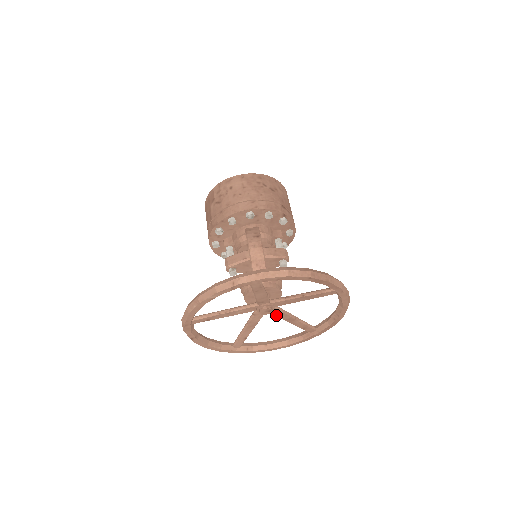
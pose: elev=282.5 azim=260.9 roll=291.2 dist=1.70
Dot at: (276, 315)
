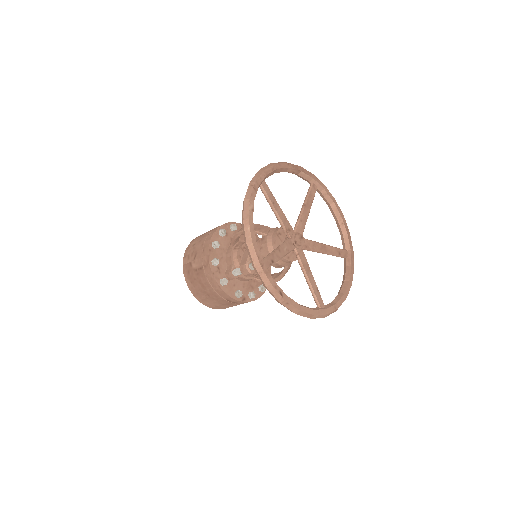
Dot at: (311, 248)
